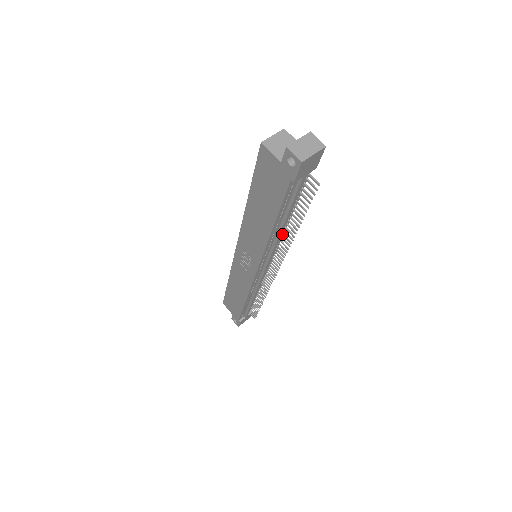
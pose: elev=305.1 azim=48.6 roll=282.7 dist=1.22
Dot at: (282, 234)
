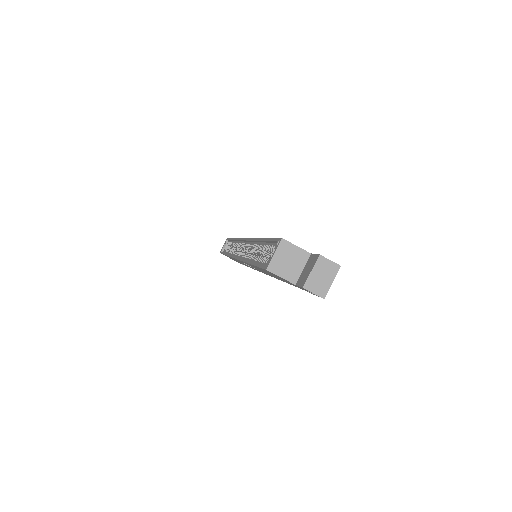
Dot at: occluded
